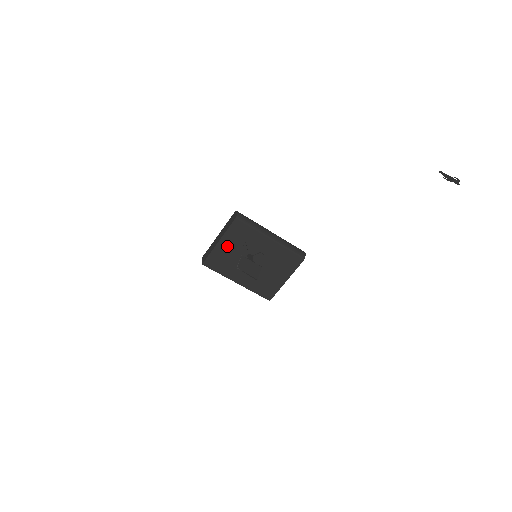
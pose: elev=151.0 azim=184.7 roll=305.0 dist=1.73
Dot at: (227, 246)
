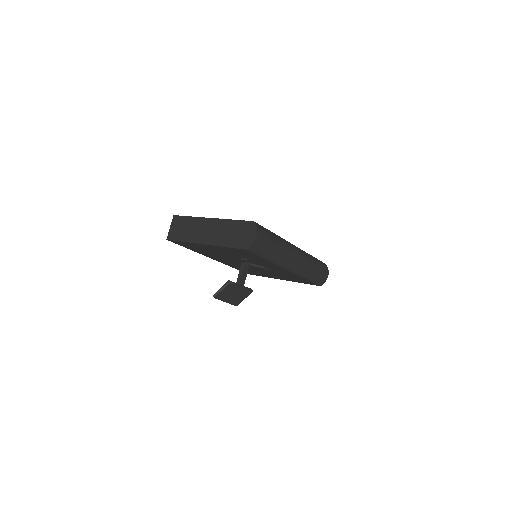
Dot at: (216, 249)
